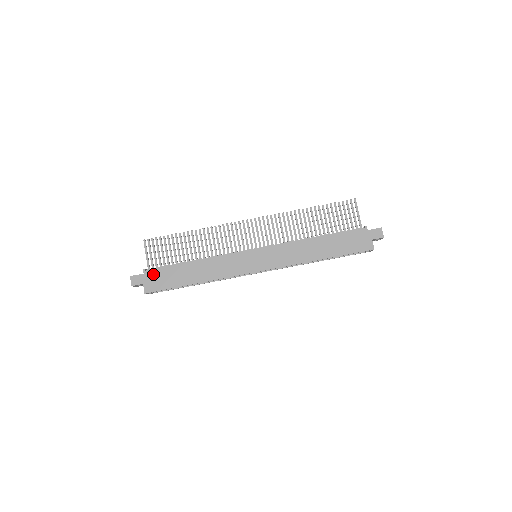
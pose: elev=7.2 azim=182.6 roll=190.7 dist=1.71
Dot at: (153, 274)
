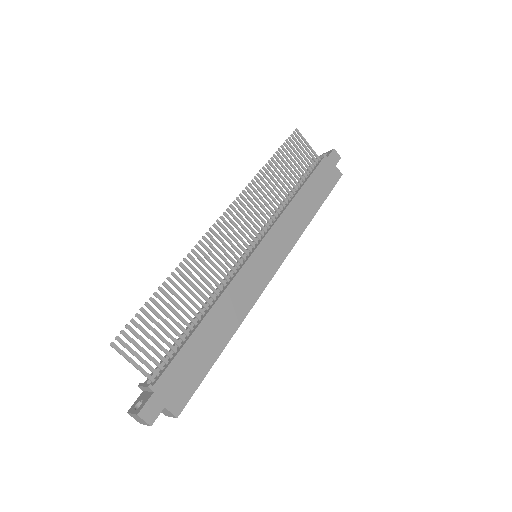
Dot at: (167, 380)
